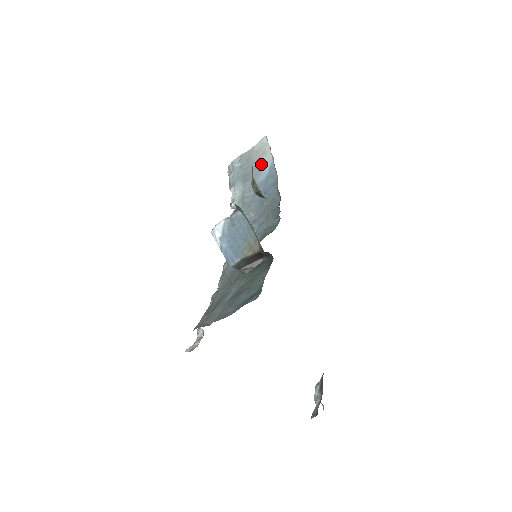
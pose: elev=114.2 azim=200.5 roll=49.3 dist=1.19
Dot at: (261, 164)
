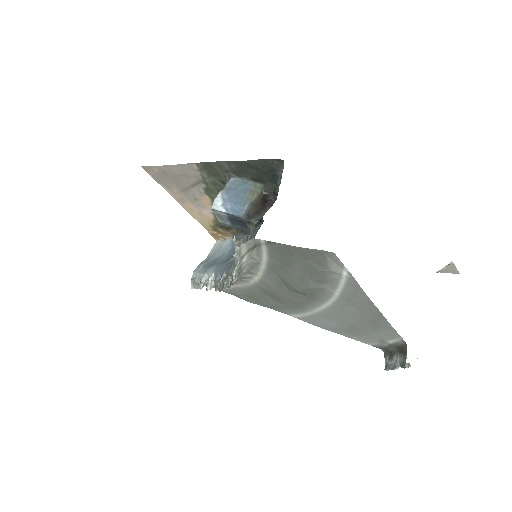
Dot at: (222, 250)
